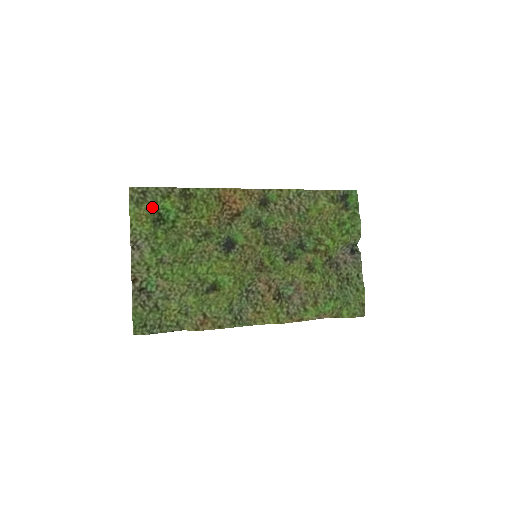
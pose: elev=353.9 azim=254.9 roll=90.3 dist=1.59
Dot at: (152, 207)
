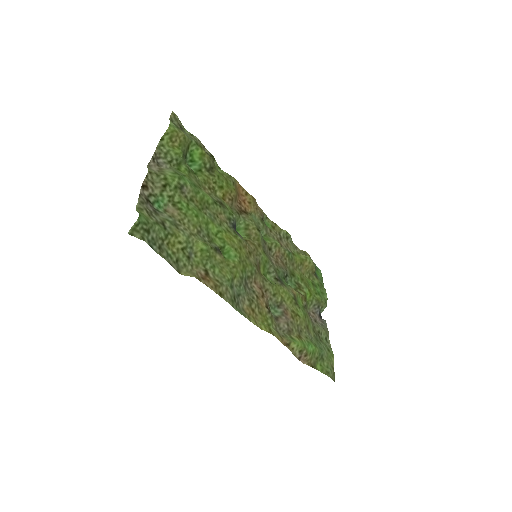
Dot at: (187, 141)
